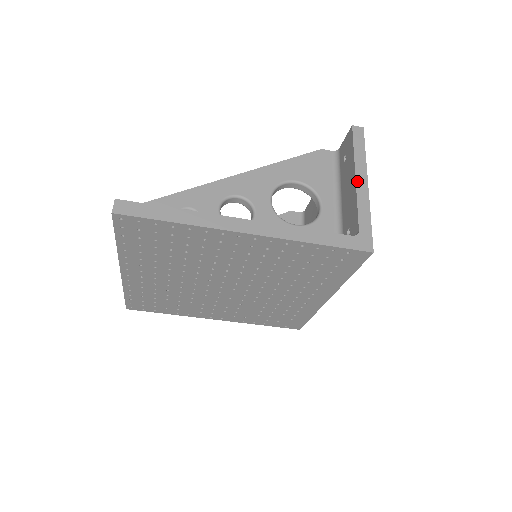
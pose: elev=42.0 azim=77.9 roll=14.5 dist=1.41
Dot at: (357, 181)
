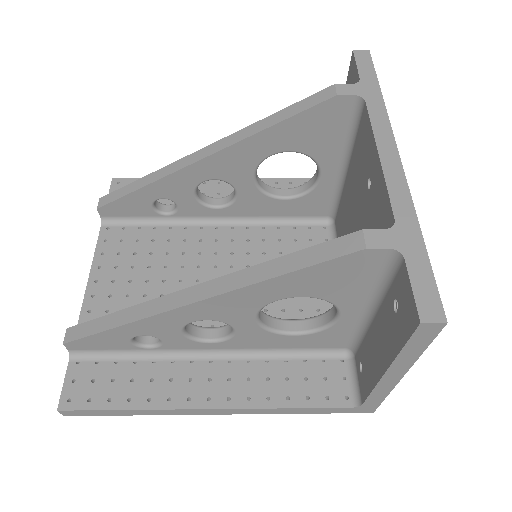
Dot at: (384, 377)
